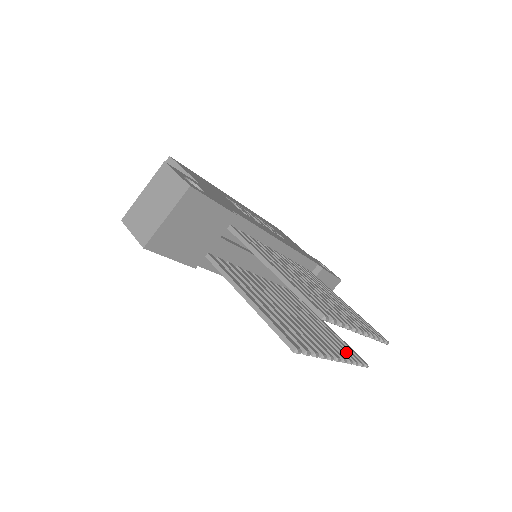
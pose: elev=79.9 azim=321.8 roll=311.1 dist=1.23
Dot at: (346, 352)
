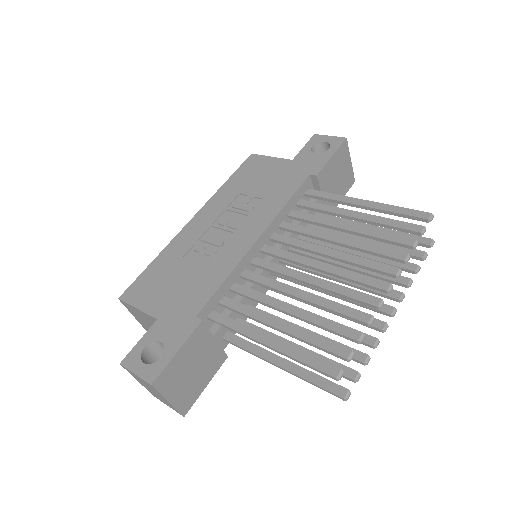
Dot at: (400, 266)
